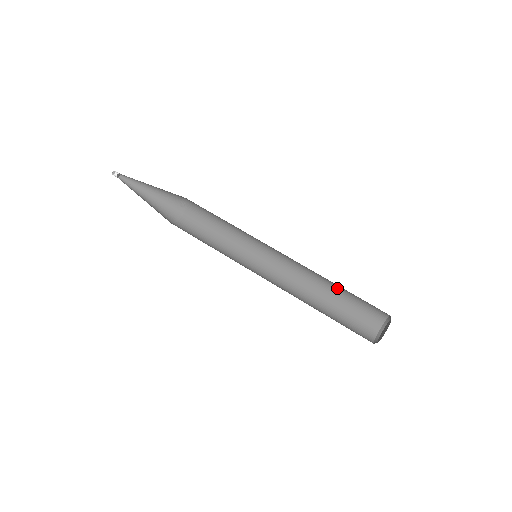
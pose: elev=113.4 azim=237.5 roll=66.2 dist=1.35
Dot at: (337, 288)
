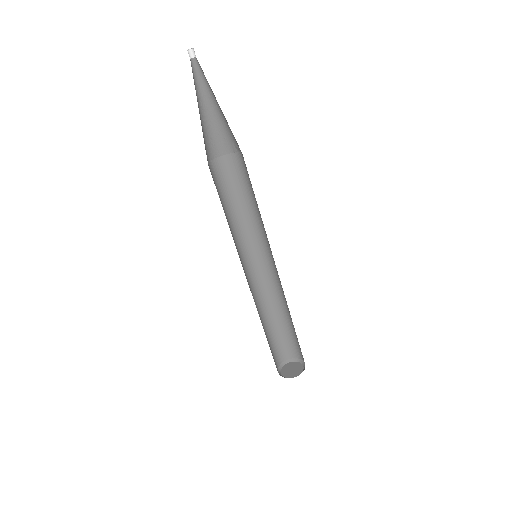
Dot at: occluded
